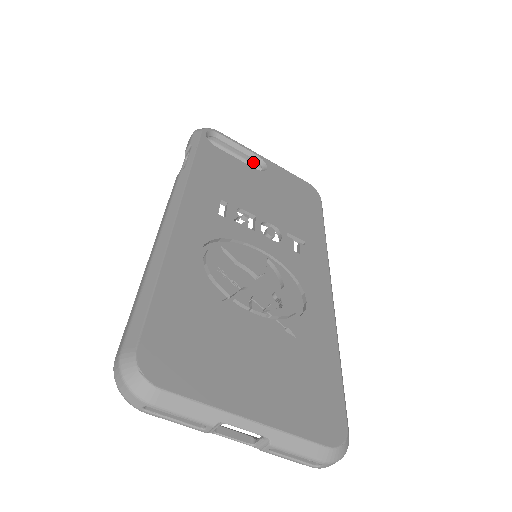
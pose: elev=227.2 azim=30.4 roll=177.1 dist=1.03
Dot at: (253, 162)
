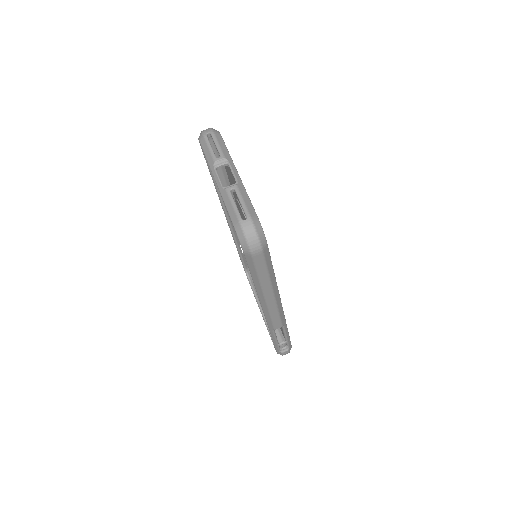
Dot at: occluded
